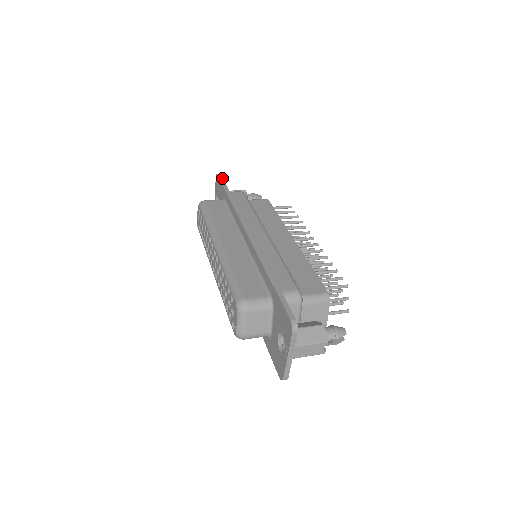
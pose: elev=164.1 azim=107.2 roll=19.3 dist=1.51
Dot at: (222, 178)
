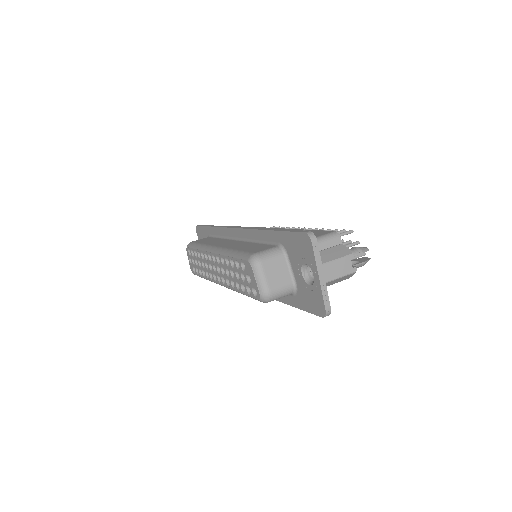
Dot at: occluded
